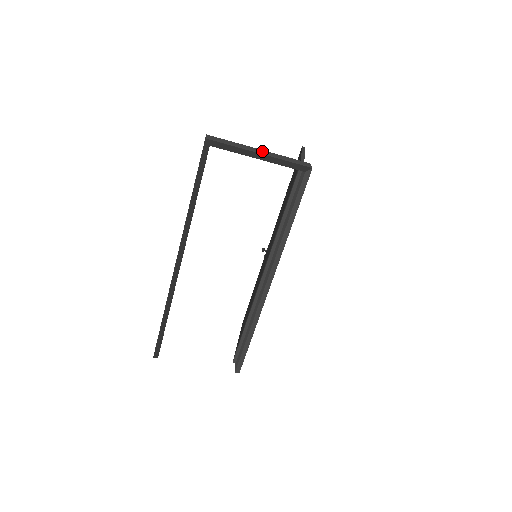
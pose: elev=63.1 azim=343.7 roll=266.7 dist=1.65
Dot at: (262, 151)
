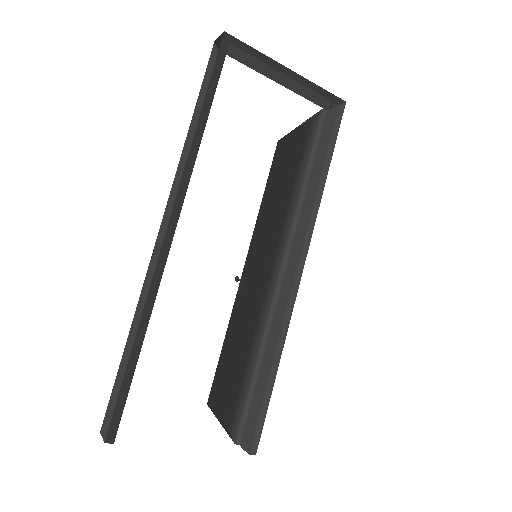
Dot at: occluded
